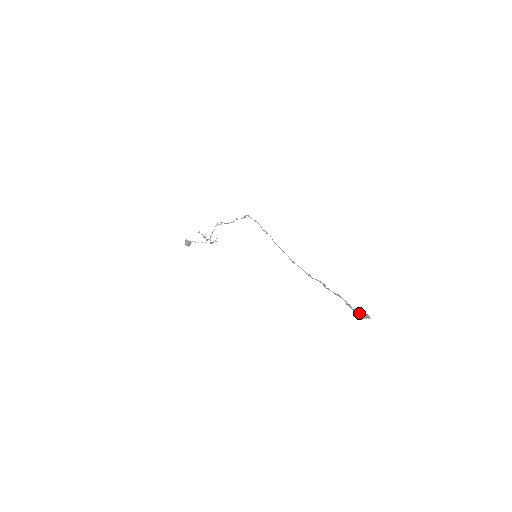
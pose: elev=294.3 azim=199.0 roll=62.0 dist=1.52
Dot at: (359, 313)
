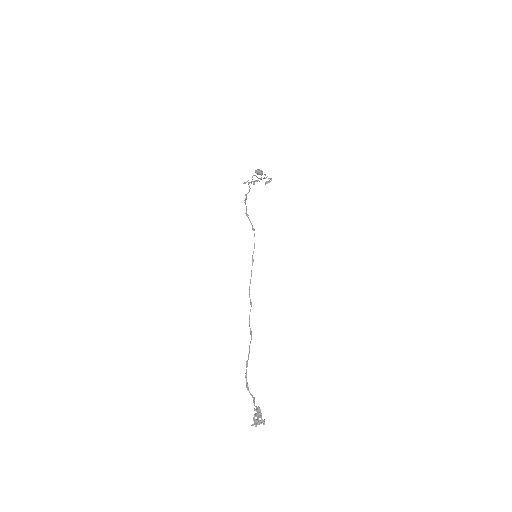
Dot at: (254, 417)
